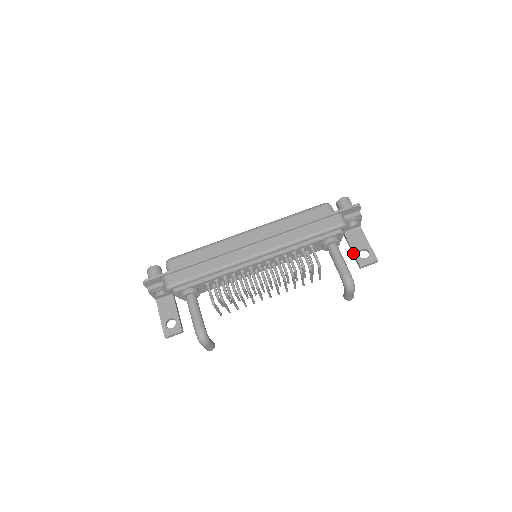
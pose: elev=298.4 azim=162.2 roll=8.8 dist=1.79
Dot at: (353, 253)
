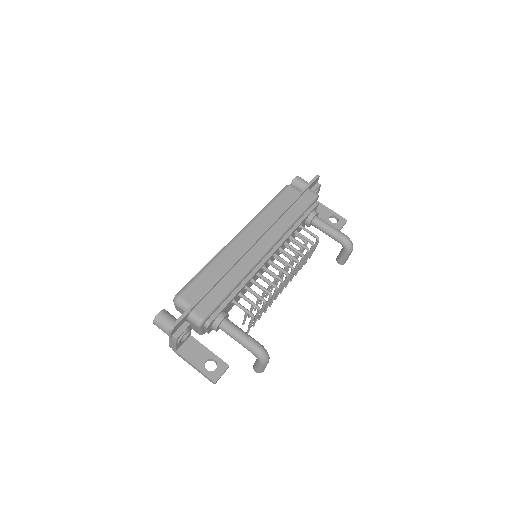
Dot at: occluded
